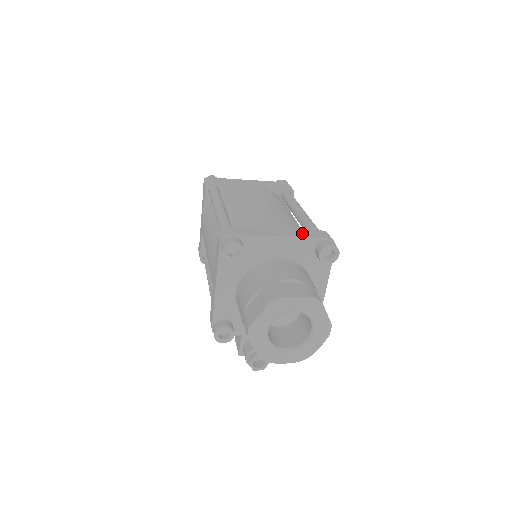
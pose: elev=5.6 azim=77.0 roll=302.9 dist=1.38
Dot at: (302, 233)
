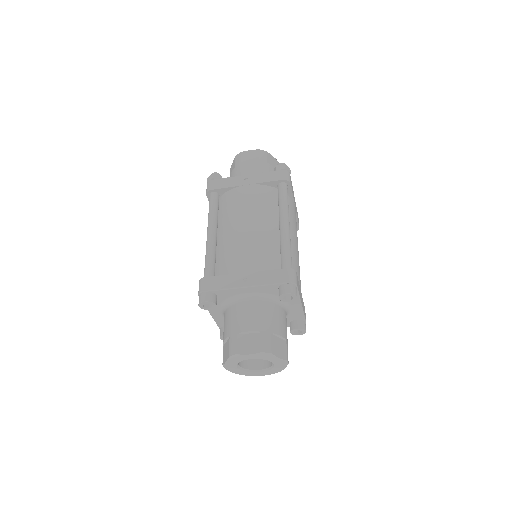
Dot at: (266, 277)
